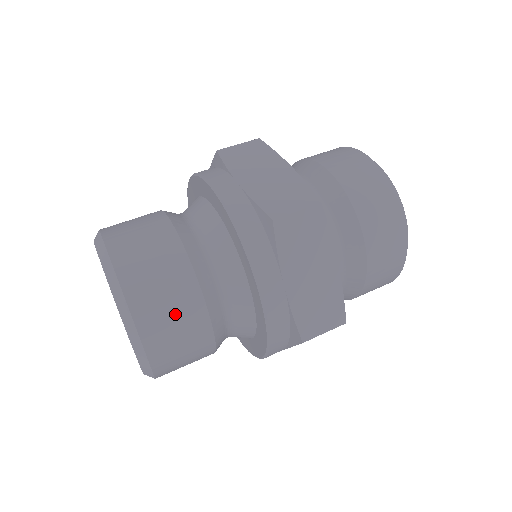
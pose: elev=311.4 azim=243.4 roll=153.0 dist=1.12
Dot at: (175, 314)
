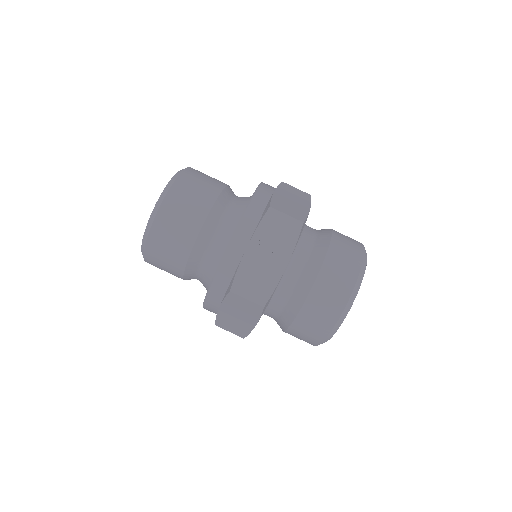
Dot at: occluded
